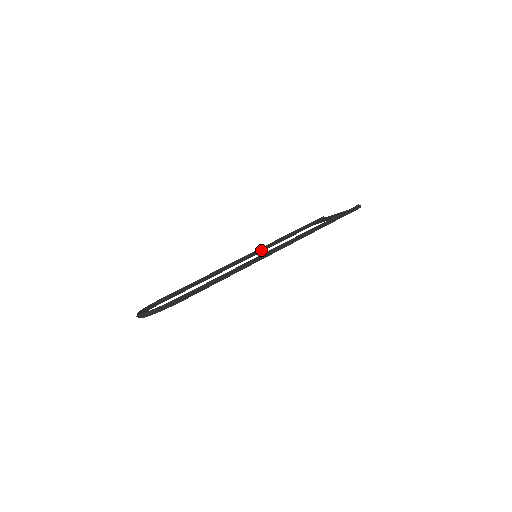
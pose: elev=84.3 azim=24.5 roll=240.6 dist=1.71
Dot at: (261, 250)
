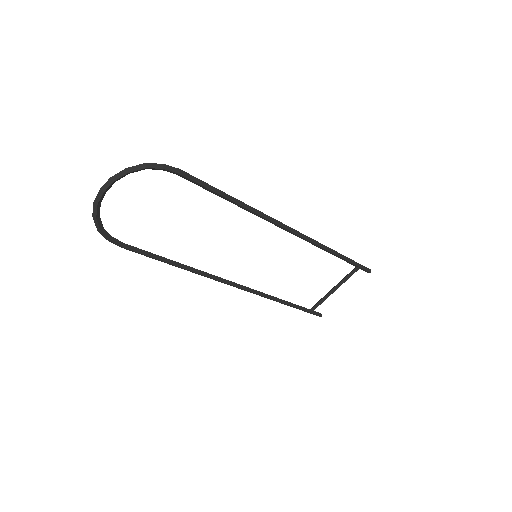
Dot at: (253, 290)
